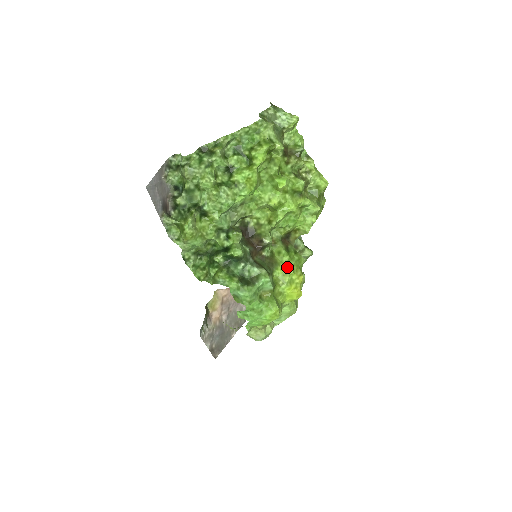
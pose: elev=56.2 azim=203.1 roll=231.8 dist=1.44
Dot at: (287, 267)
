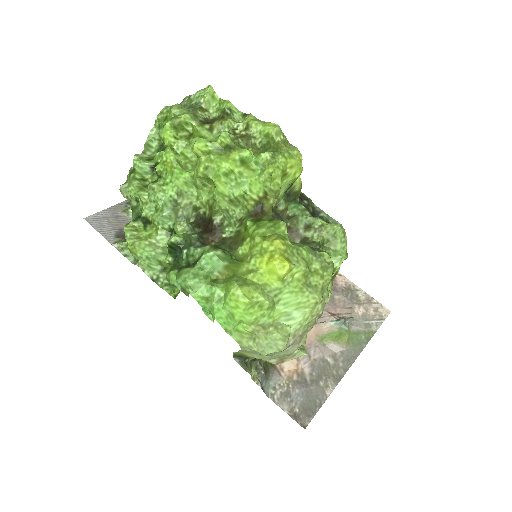
Dot at: (253, 237)
